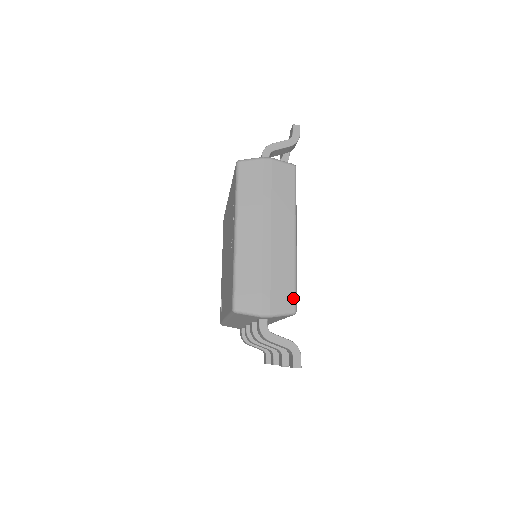
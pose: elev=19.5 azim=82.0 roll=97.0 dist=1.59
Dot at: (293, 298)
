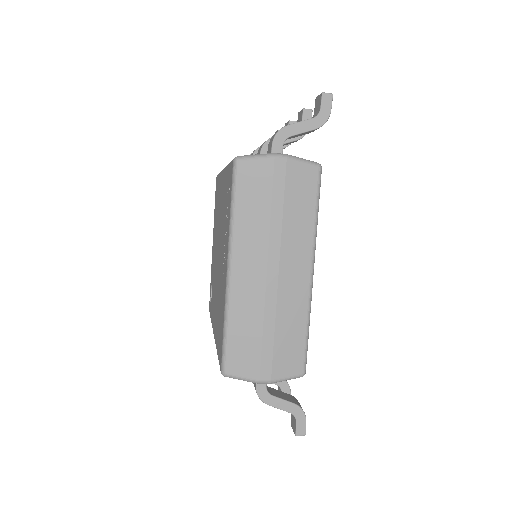
Dot at: (302, 358)
